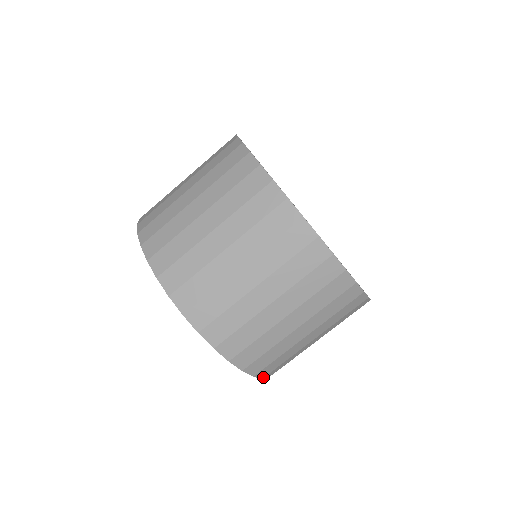
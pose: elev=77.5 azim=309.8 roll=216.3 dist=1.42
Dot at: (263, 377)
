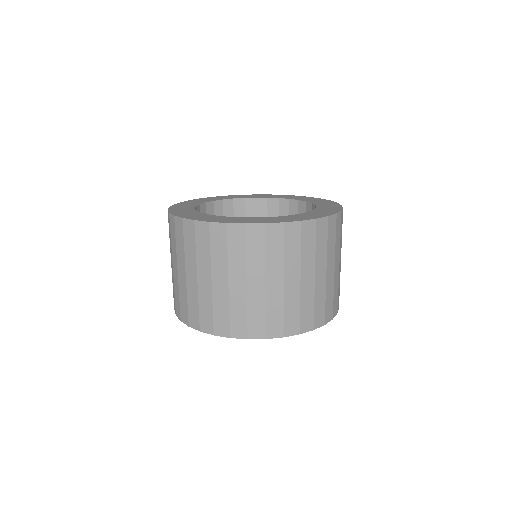
Dot at: occluded
